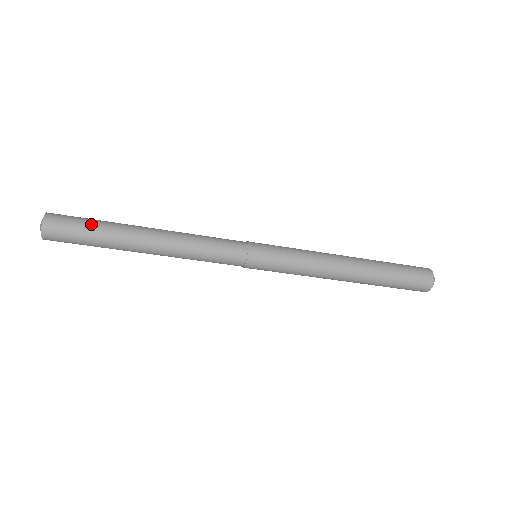
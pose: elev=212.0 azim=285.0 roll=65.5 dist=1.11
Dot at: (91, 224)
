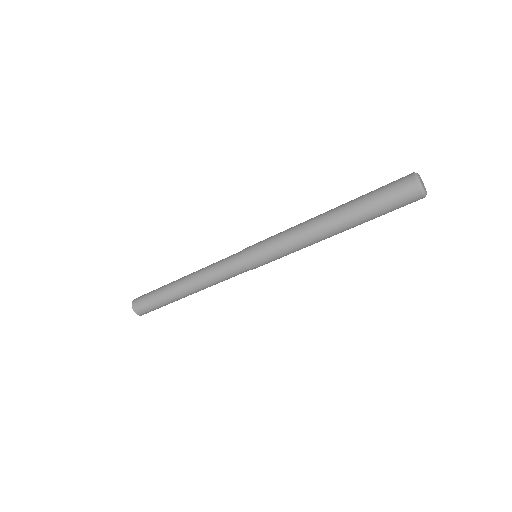
Dot at: (153, 297)
